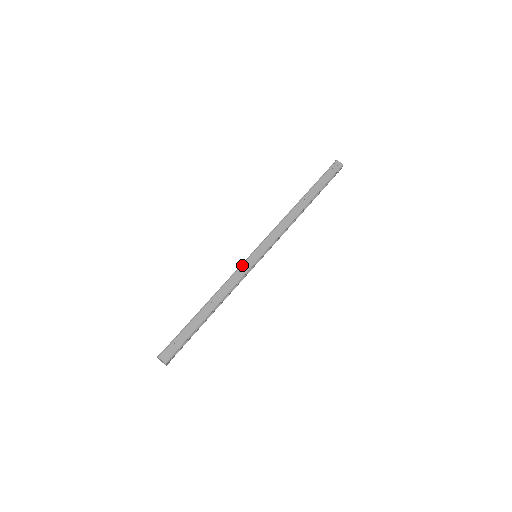
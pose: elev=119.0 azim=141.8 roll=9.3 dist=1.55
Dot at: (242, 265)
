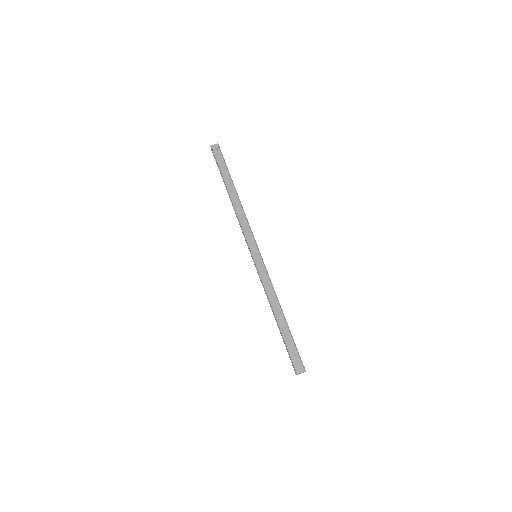
Dot at: (259, 271)
